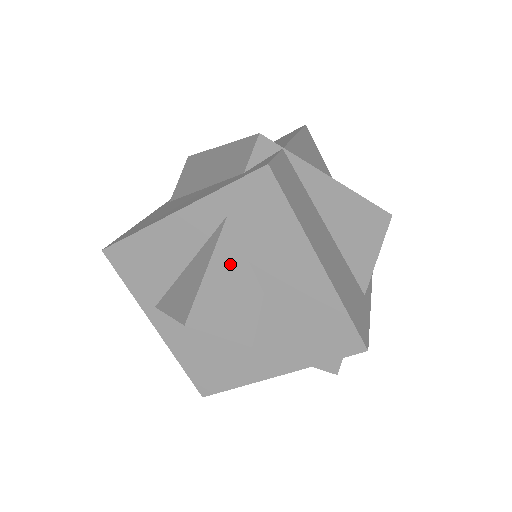
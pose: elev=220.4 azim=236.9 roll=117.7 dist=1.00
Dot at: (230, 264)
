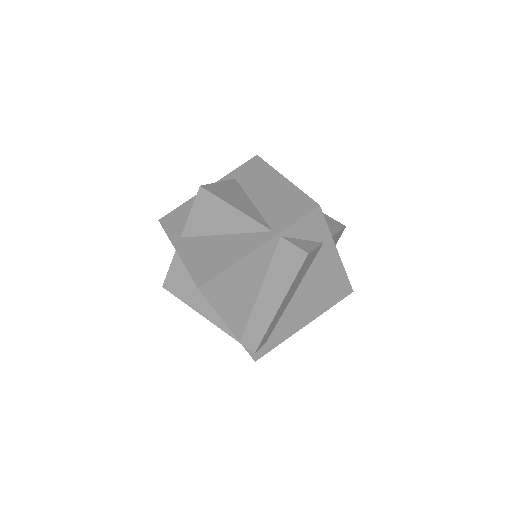
Dot at: (233, 187)
